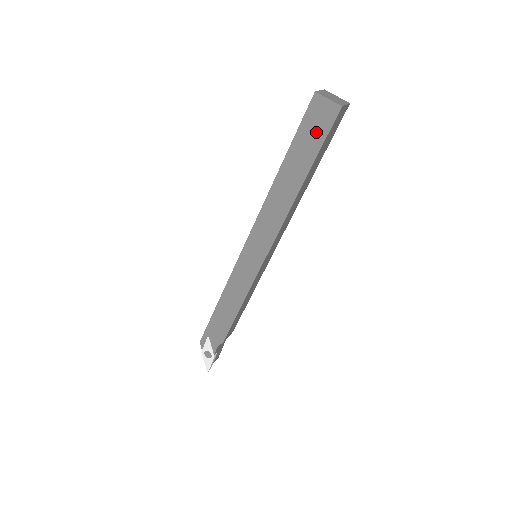
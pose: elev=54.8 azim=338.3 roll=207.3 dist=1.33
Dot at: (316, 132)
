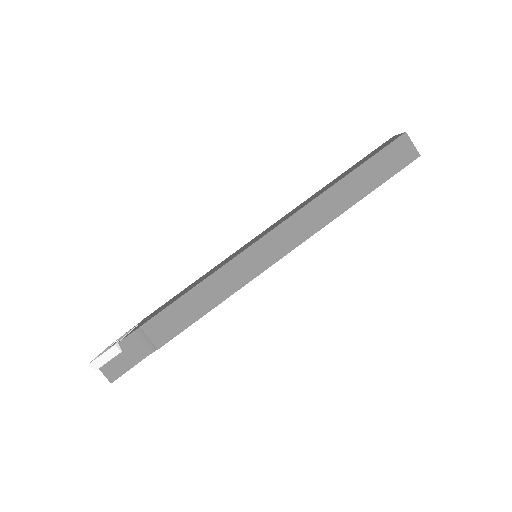
Dot at: (377, 151)
